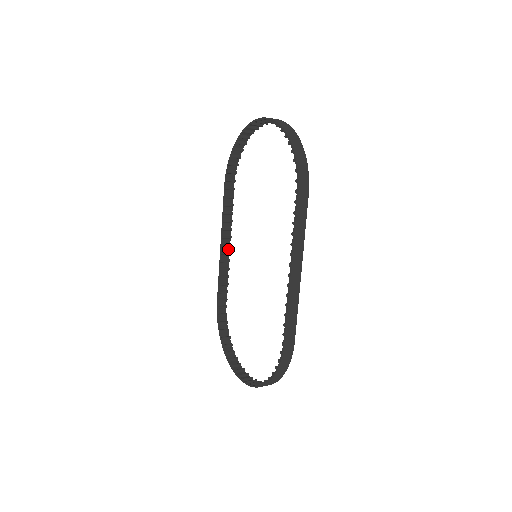
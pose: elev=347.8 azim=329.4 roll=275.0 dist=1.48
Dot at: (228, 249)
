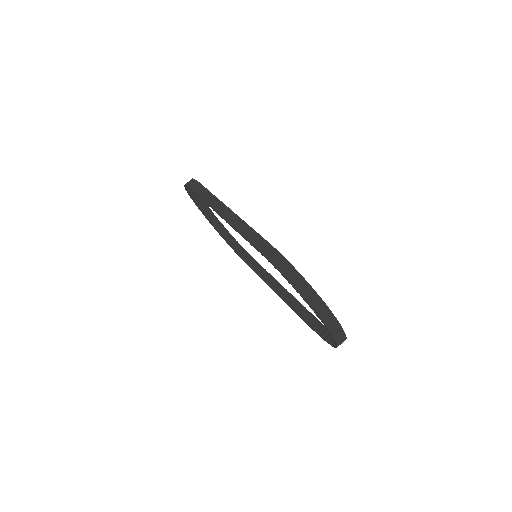
Dot at: (283, 289)
